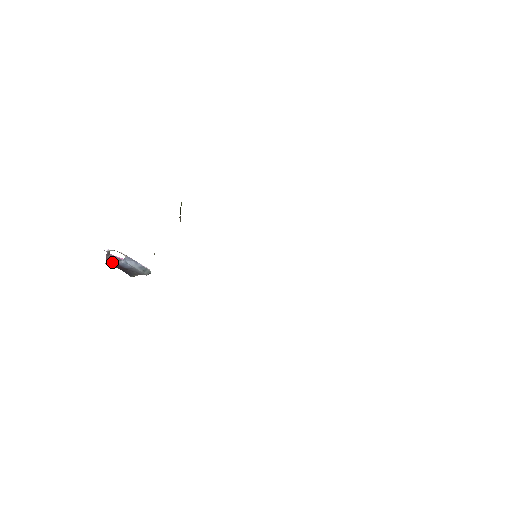
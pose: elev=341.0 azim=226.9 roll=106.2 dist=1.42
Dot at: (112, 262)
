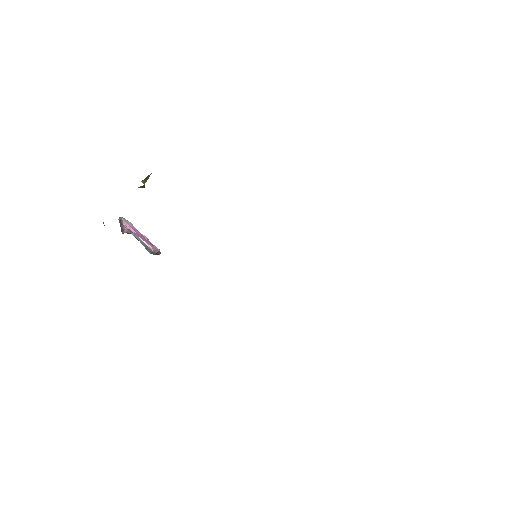
Dot at: occluded
